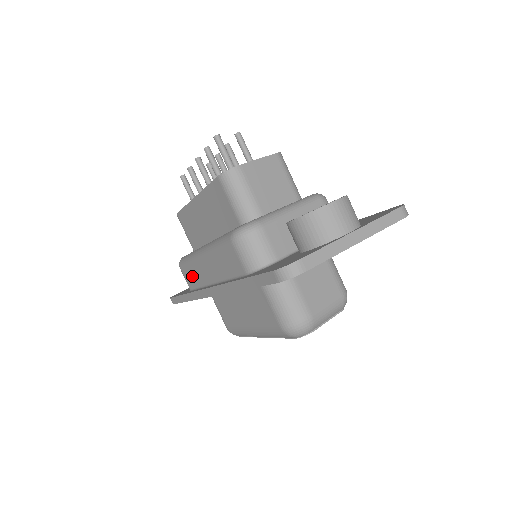
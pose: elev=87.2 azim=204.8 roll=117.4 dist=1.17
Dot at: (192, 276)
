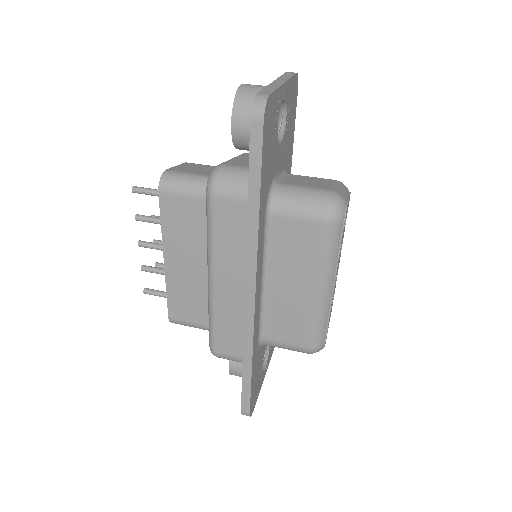
Dot at: (230, 333)
